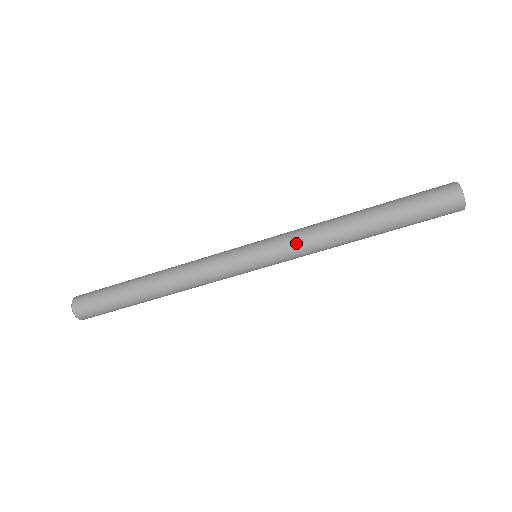
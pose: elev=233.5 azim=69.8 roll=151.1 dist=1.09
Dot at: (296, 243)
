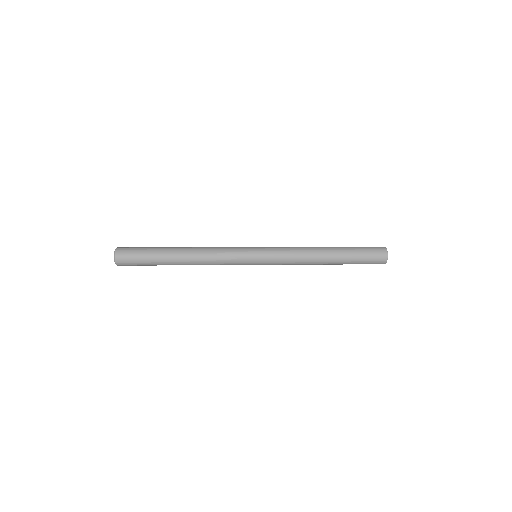
Dot at: (285, 264)
